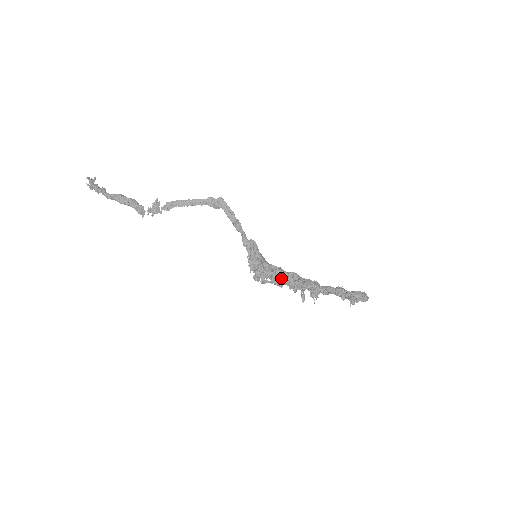
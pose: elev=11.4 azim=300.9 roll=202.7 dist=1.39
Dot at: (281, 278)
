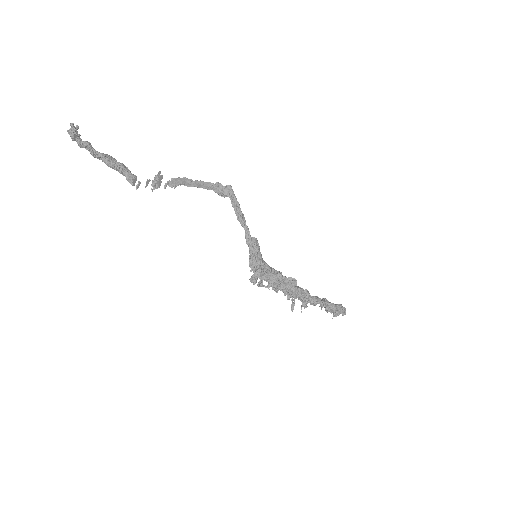
Dot at: (280, 283)
